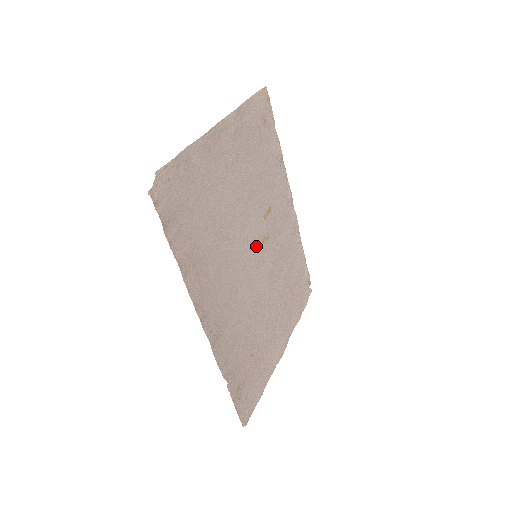
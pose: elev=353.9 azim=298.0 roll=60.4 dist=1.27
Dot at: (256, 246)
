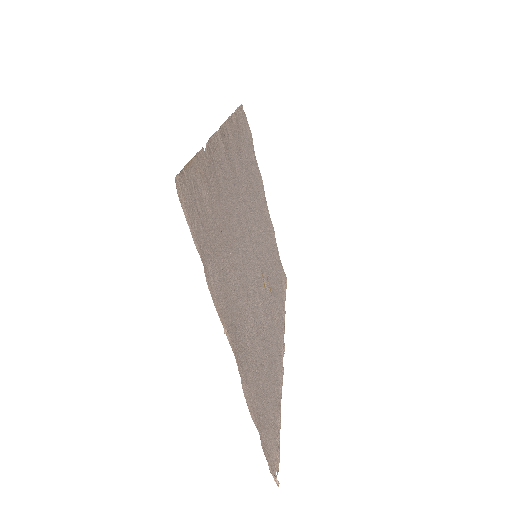
Dot at: (258, 258)
